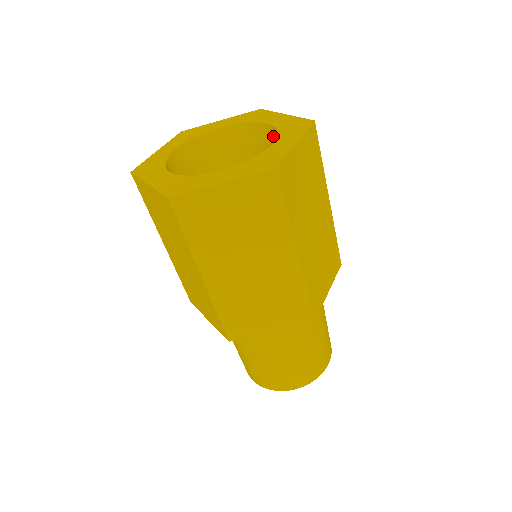
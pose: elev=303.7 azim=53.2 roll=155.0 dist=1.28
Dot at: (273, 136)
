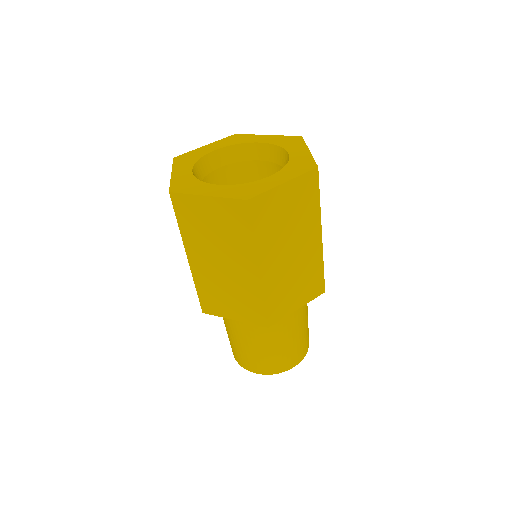
Dot at: occluded
